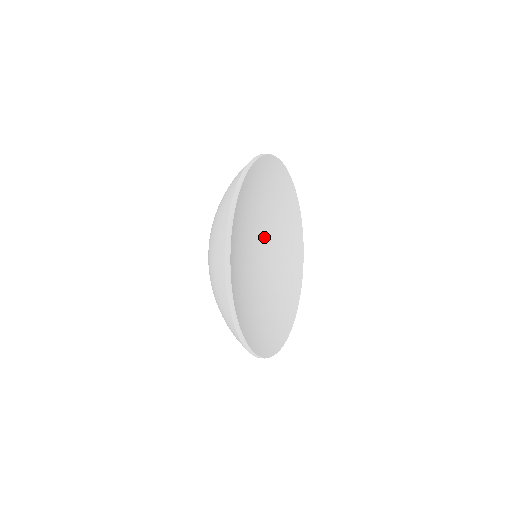
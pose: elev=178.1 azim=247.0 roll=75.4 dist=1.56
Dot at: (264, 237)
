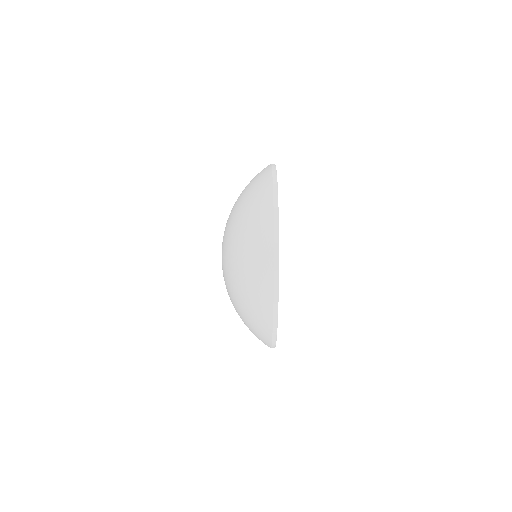
Dot at: occluded
